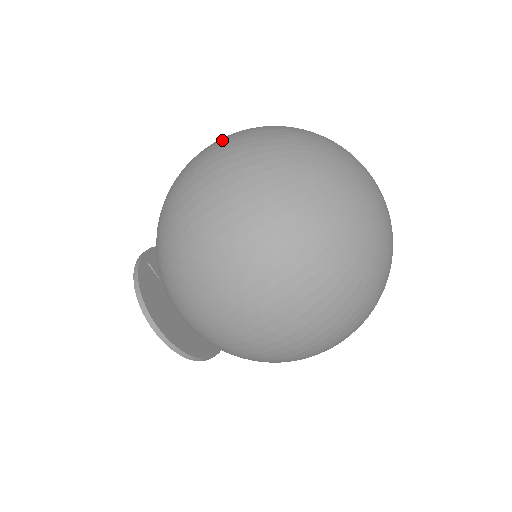
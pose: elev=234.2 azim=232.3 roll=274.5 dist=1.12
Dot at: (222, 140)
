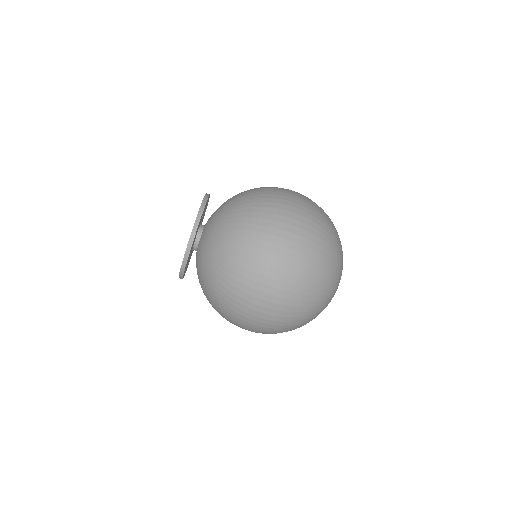
Dot at: (311, 204)
